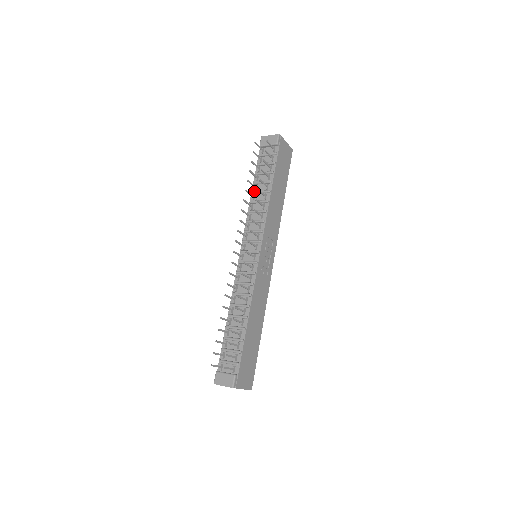
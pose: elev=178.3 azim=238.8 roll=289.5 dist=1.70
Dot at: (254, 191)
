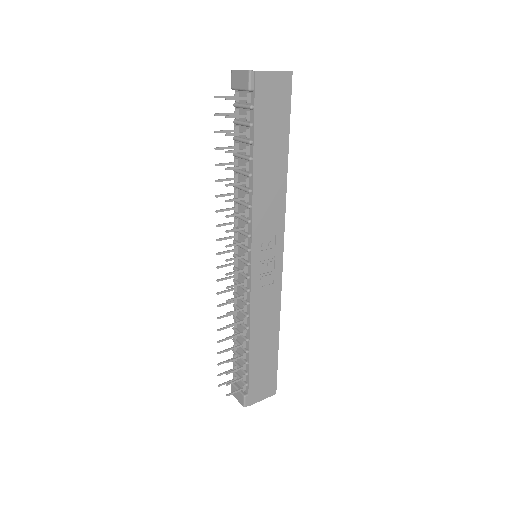
Dot at: (235, 170)
